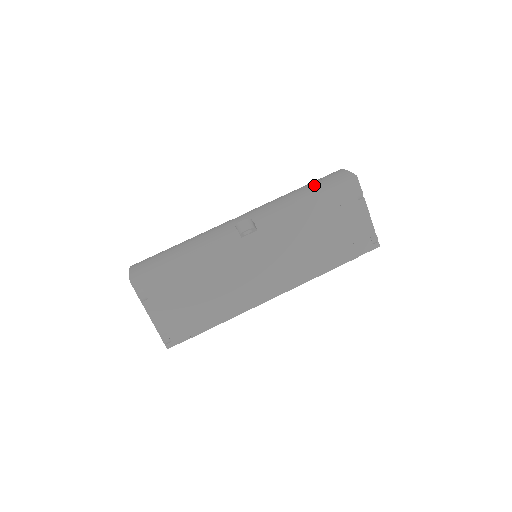
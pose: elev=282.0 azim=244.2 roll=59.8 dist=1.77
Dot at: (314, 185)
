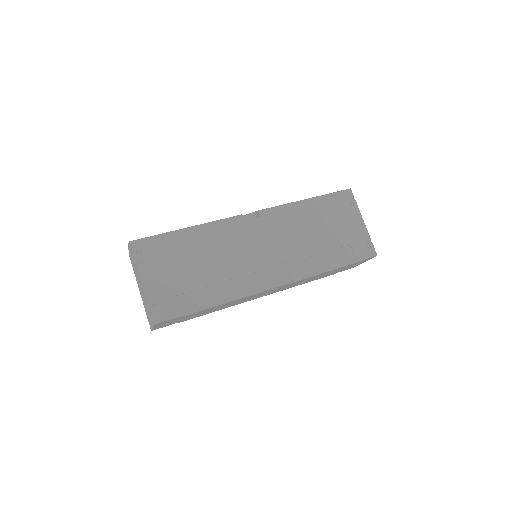
Dot at: occluded
